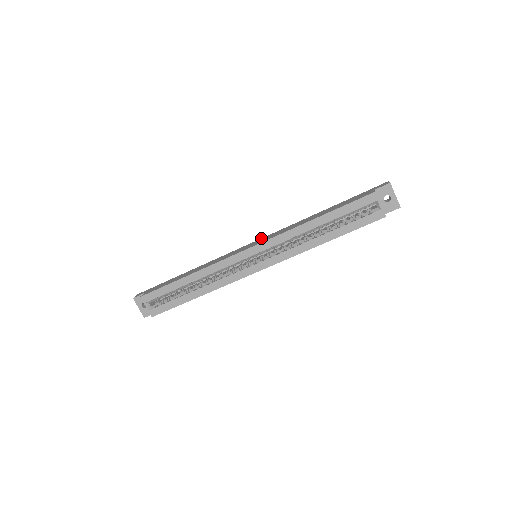
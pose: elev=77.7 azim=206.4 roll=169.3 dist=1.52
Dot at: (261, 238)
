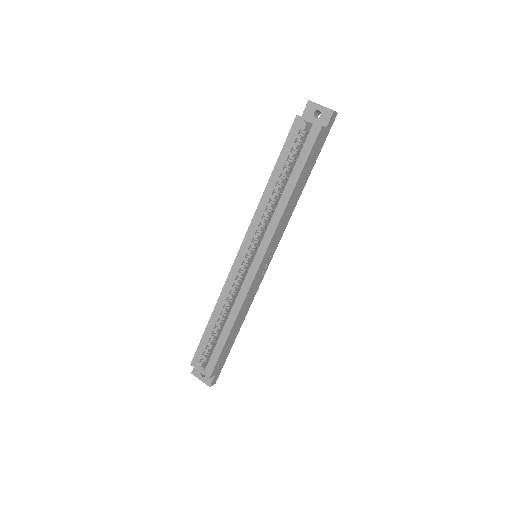
Dot at: occluded
